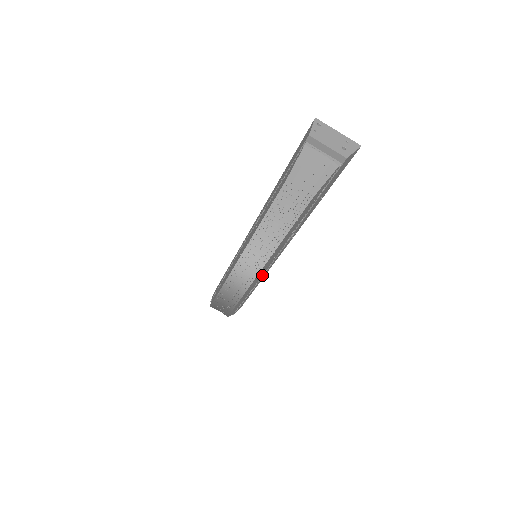
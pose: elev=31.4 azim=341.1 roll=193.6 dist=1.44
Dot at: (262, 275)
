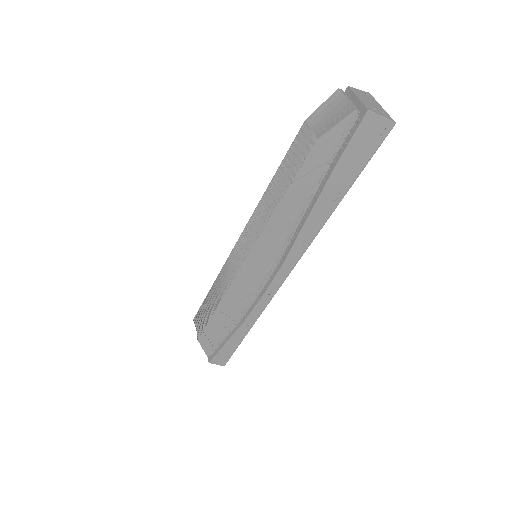
Dot at: (253, 299)
